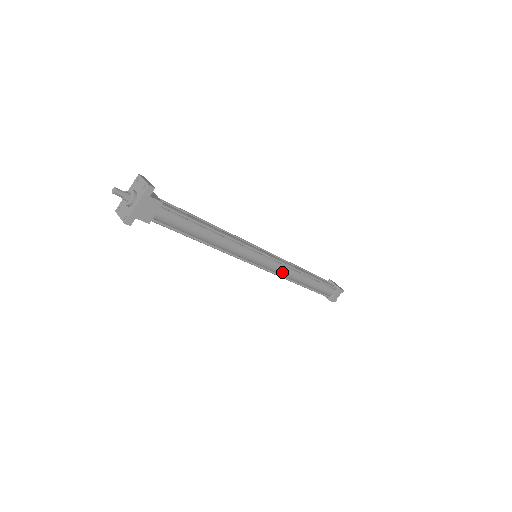
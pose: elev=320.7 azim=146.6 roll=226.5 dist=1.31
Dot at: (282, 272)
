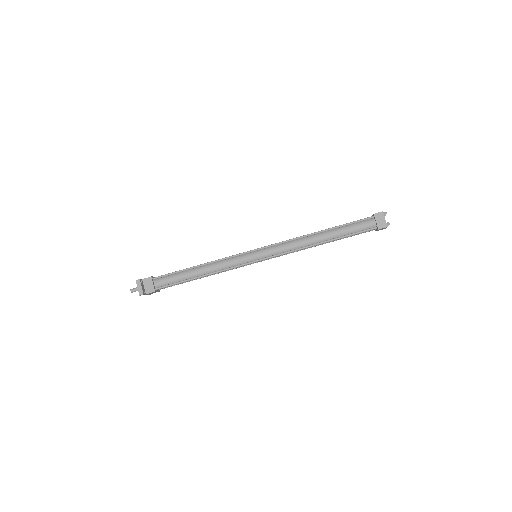
Dot at: (289, 253)
